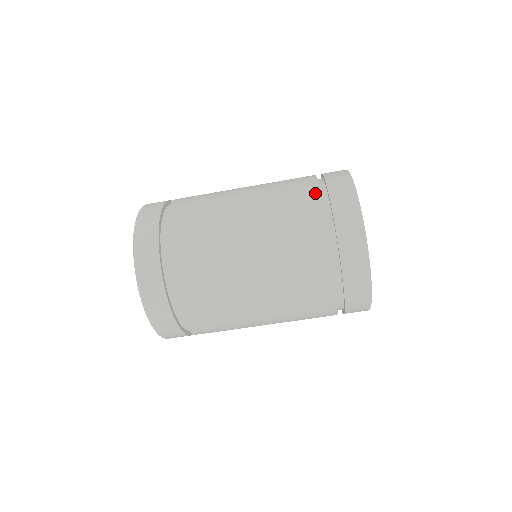
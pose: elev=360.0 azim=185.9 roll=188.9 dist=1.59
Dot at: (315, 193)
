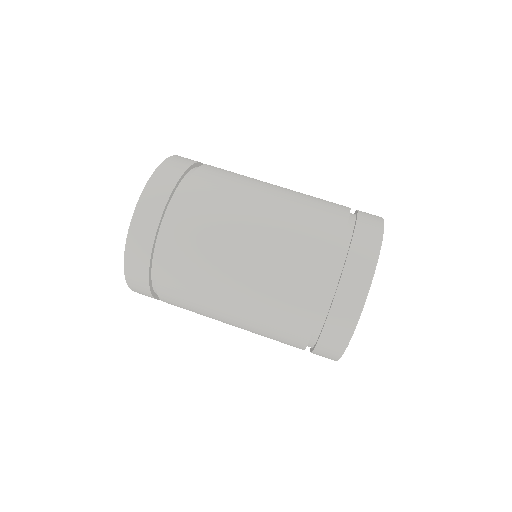
Dot at: (332, 257)
